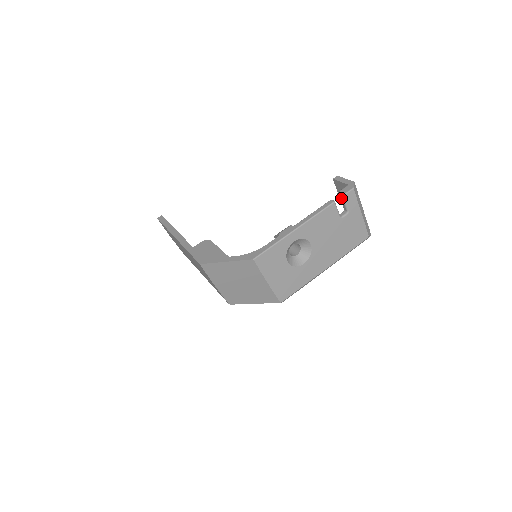
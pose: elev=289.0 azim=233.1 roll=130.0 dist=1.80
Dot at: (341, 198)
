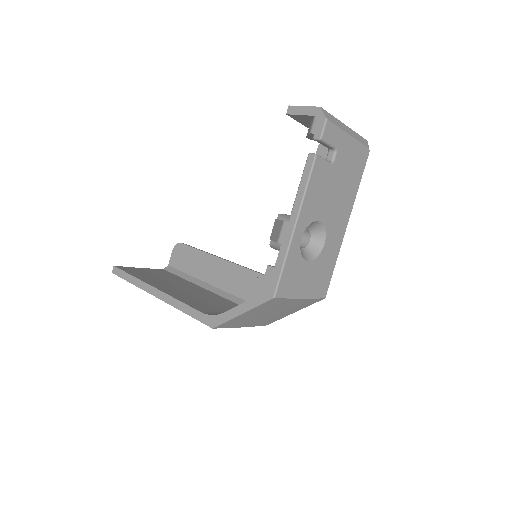
Dot at: (319, 142)
